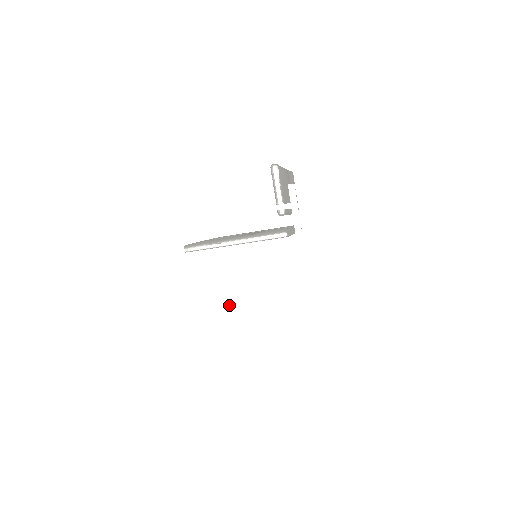
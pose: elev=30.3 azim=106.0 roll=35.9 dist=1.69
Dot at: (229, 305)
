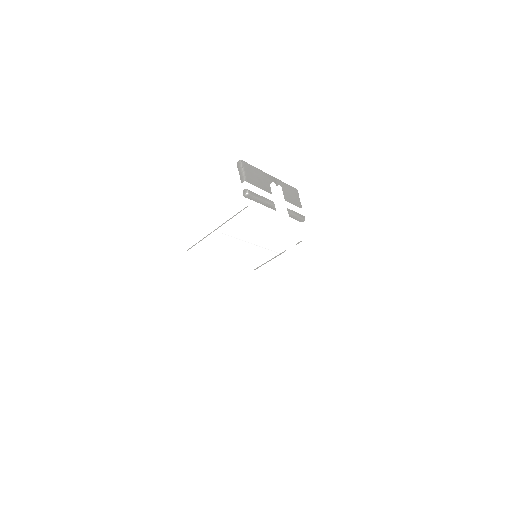
Dot at: (263, 329)
